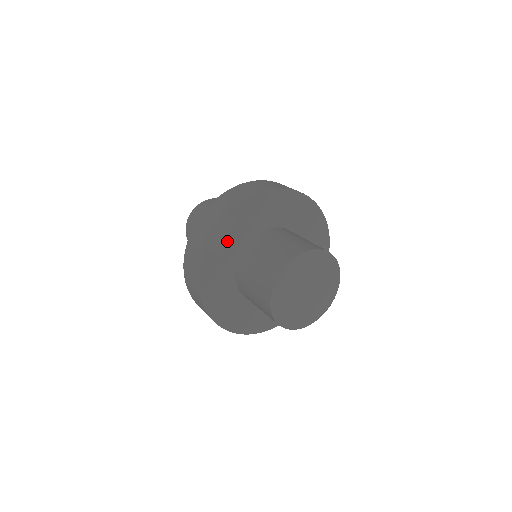
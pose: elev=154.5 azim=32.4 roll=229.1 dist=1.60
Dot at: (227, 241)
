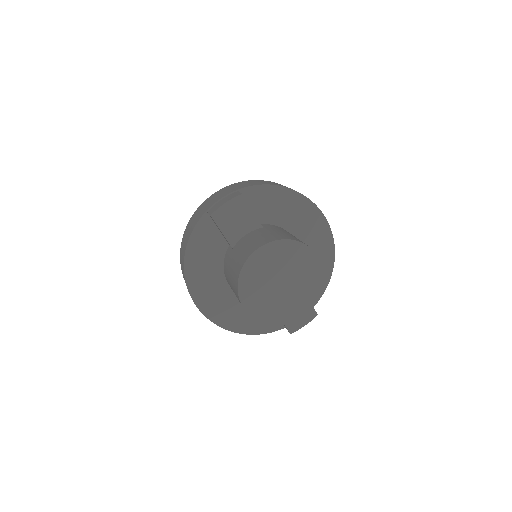
Dot at: (225, 208)
